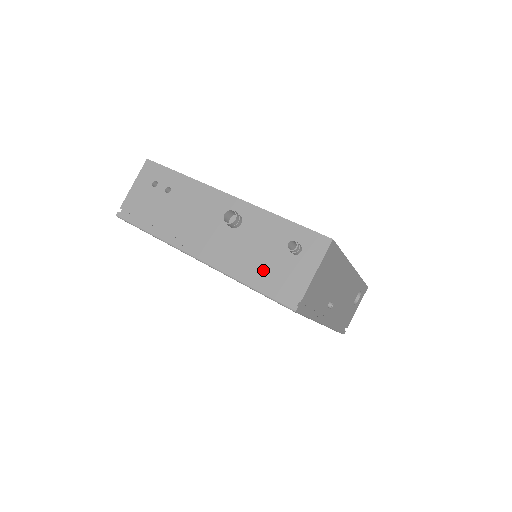
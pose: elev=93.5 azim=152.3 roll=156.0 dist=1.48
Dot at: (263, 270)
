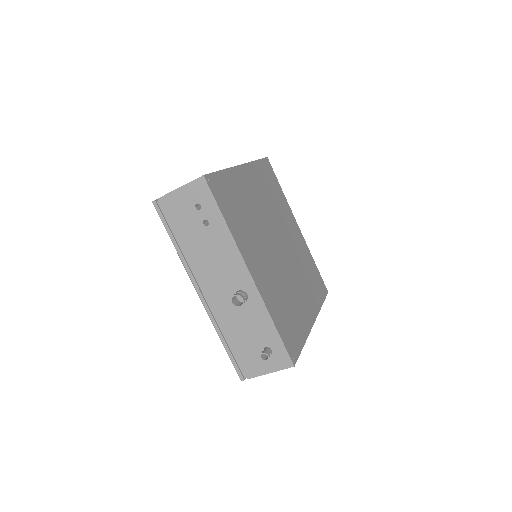
Dot at: (238, 343)
